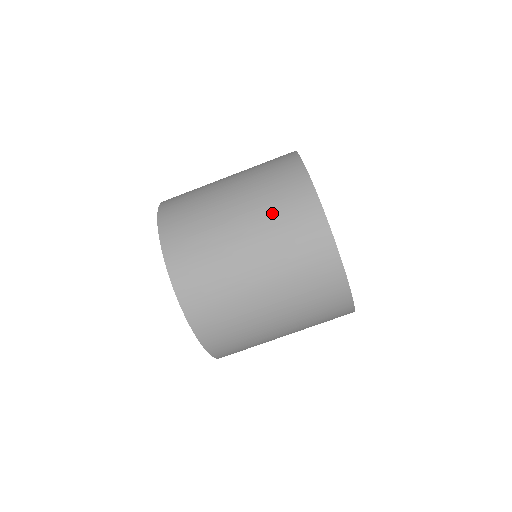
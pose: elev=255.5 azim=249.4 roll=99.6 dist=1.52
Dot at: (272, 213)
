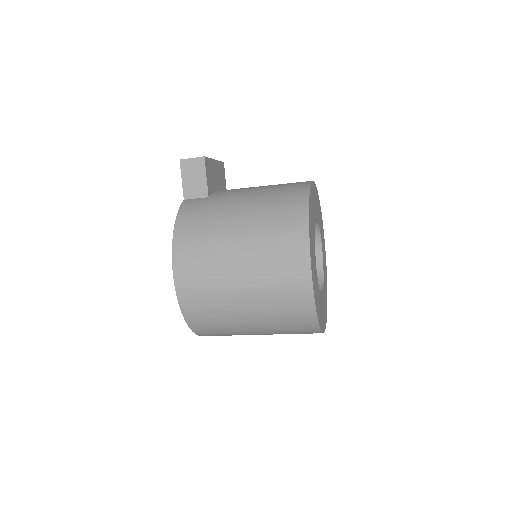
Dot at: occluded
